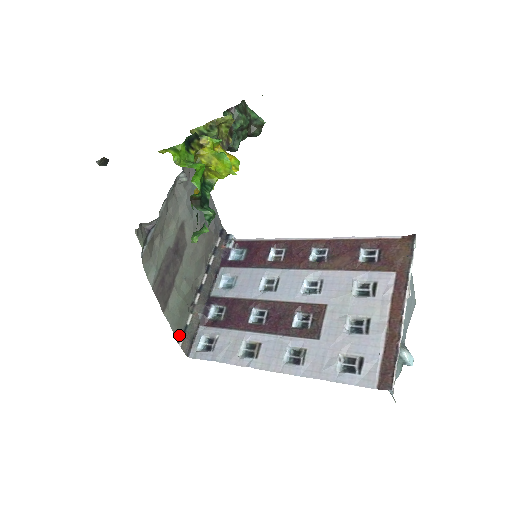
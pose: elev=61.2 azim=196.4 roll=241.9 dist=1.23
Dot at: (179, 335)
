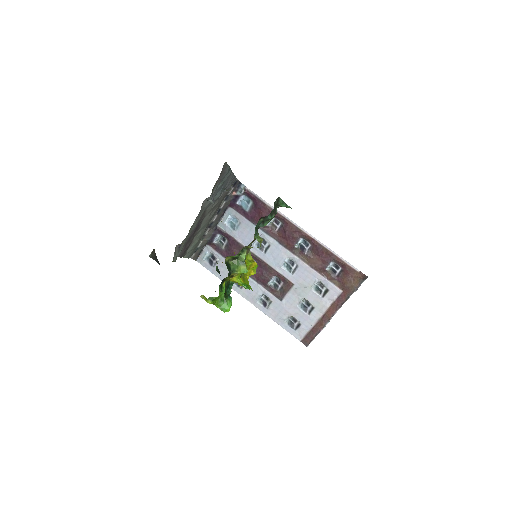
Dot at: (192, 255)
